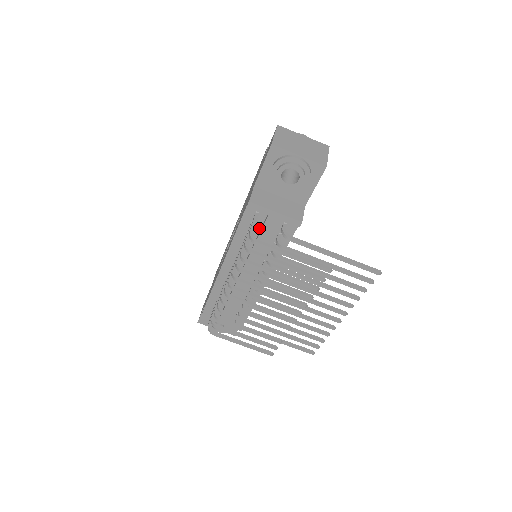
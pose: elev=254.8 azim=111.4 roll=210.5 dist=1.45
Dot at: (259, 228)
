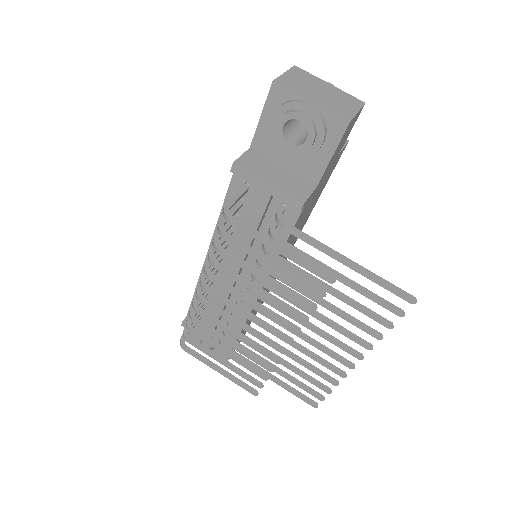
Dot at: occluded
